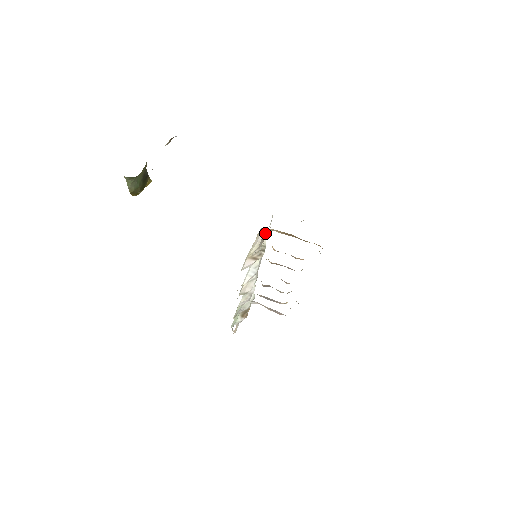
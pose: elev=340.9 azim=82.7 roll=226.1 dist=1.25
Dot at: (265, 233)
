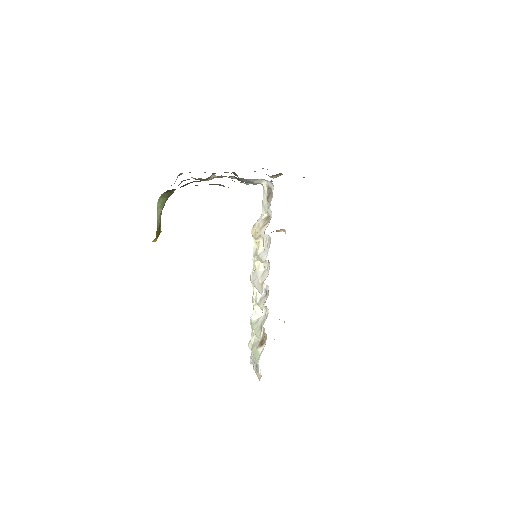
Dot at: (260, 216)
